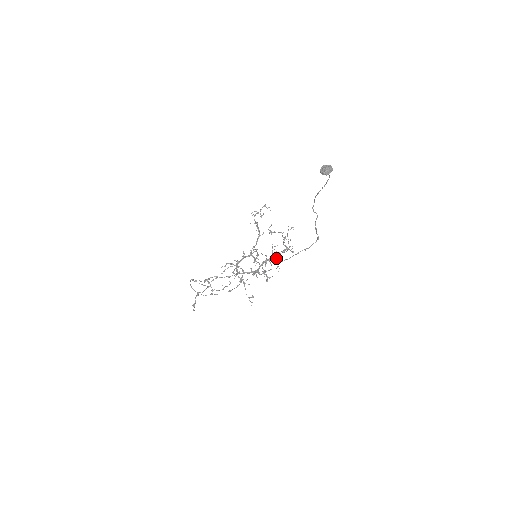
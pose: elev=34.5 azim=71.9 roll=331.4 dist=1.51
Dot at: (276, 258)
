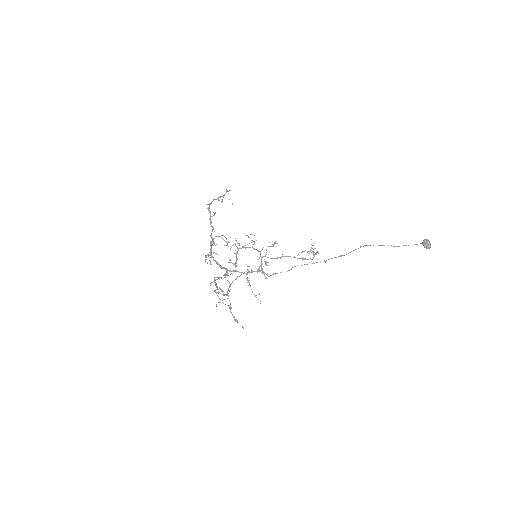
Dot at: (245, 245)
